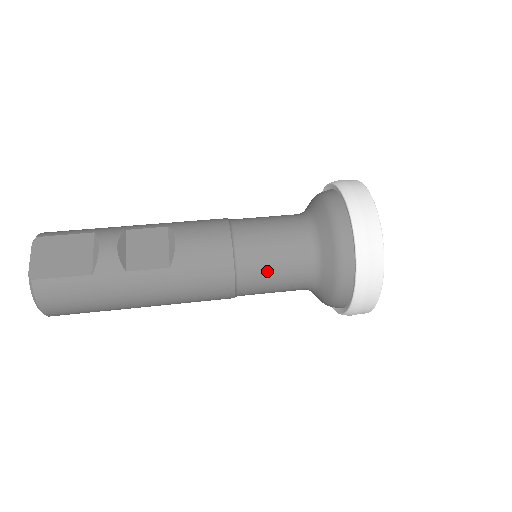
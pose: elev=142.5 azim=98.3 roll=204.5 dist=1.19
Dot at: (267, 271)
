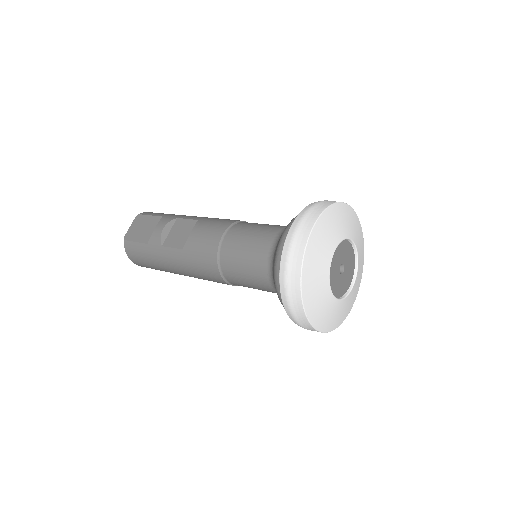
Dot at: (239, 268)
